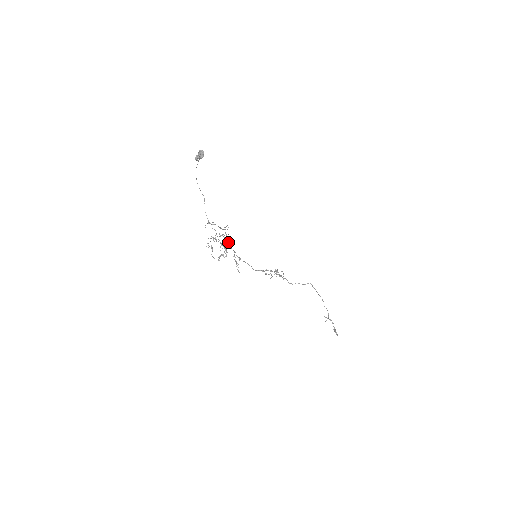
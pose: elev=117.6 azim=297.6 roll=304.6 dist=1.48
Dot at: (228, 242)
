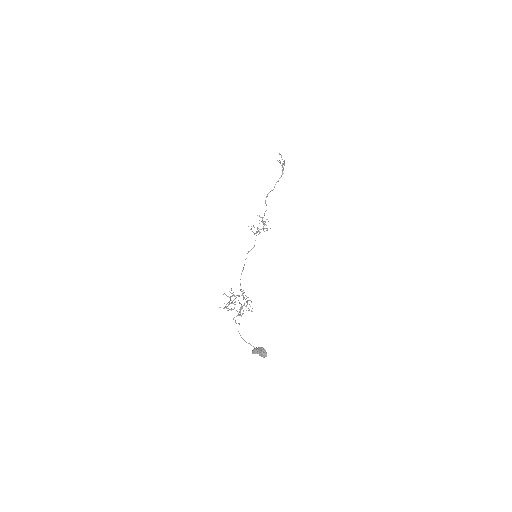
Dot at: occluded
